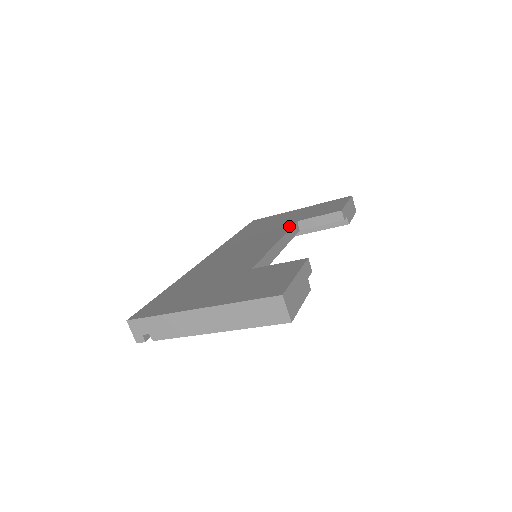
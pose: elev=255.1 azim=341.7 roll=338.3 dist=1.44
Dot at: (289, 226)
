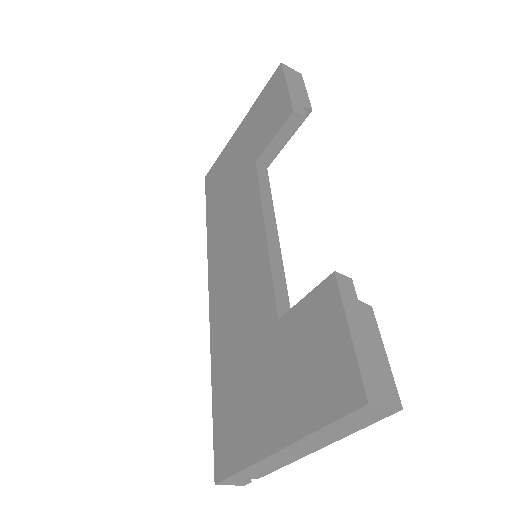
Dot at: (254, 181)
